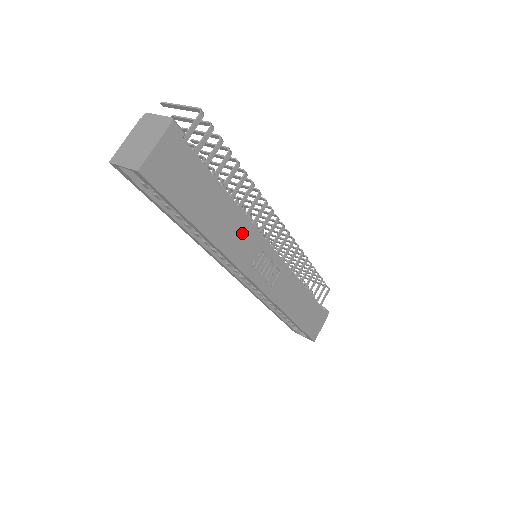
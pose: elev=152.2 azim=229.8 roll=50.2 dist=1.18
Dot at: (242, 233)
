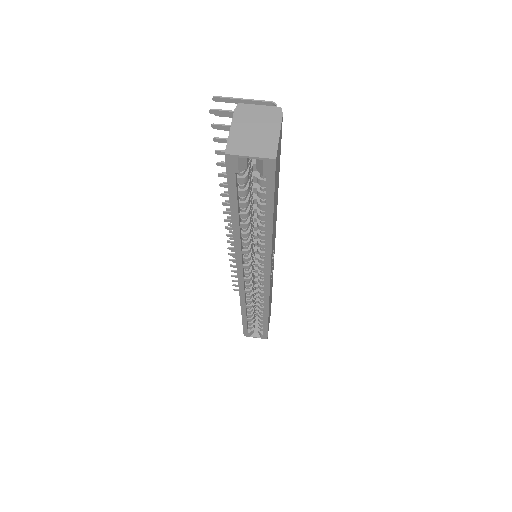
Dot at: occluded
